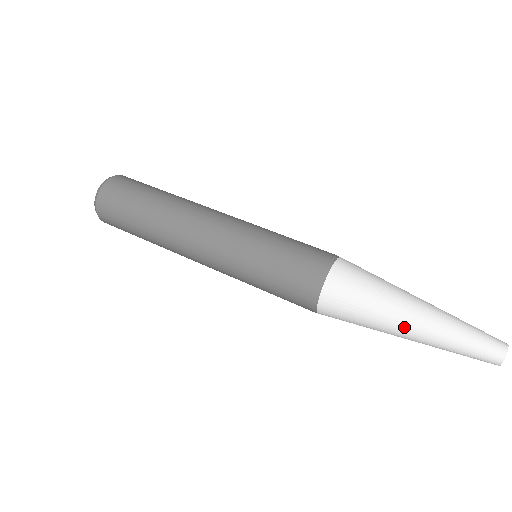
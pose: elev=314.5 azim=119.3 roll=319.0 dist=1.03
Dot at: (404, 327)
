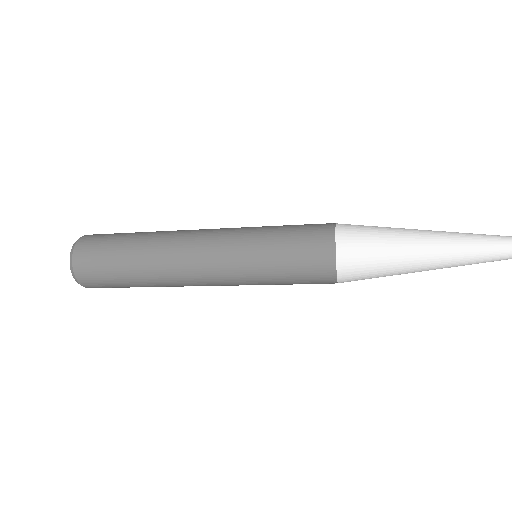
Dot at: (423, 255)
